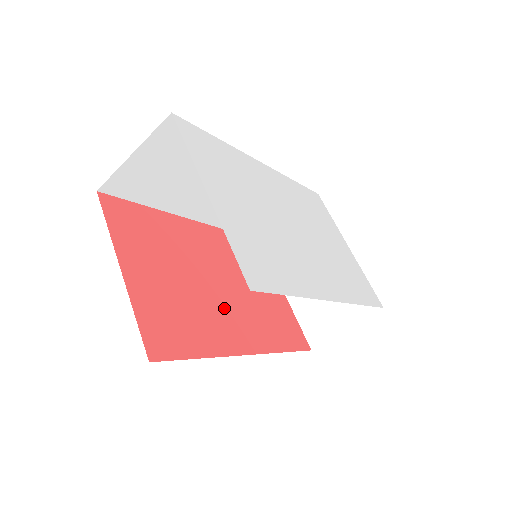
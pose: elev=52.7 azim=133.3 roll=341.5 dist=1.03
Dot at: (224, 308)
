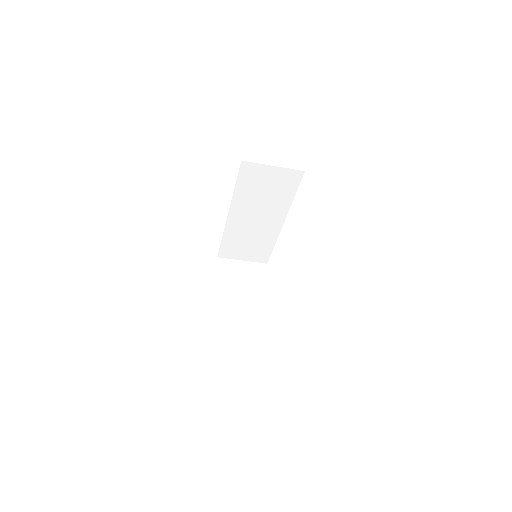
Dot at: occluded
